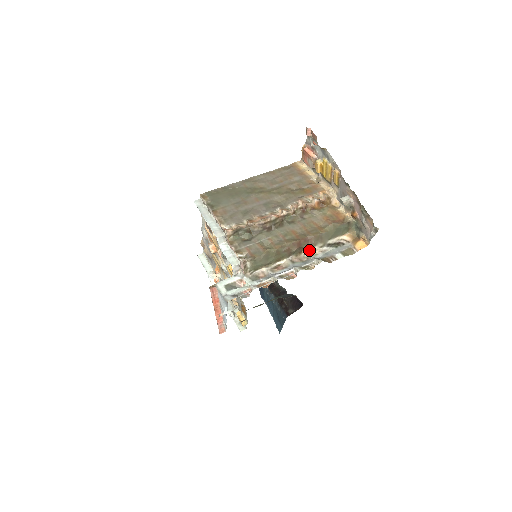
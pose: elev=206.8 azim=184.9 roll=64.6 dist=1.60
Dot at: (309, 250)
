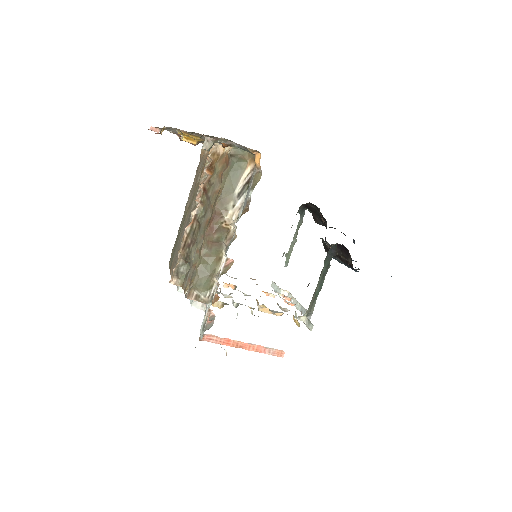
Dot at: (228, 221)
